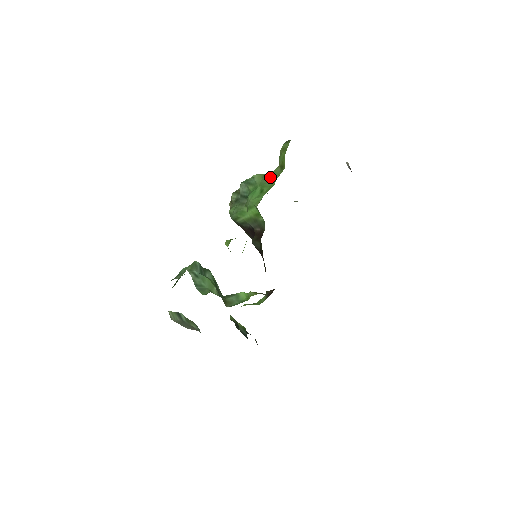
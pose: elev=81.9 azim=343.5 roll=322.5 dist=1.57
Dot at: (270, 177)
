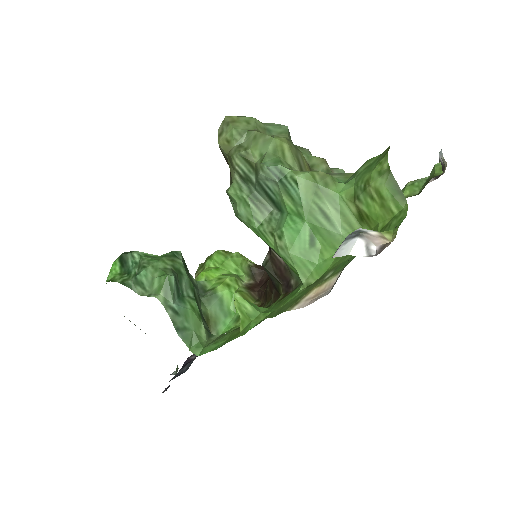
Dot at: (332, 215)
